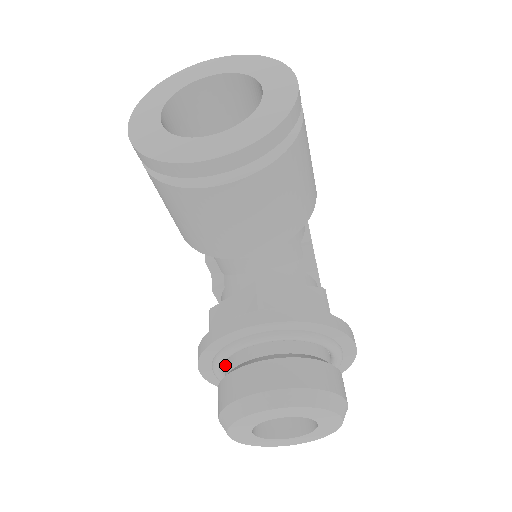
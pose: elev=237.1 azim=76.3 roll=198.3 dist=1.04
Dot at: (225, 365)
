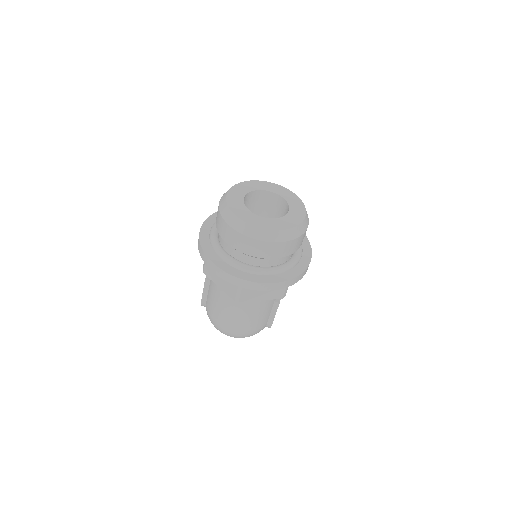
Dot at: occluded
